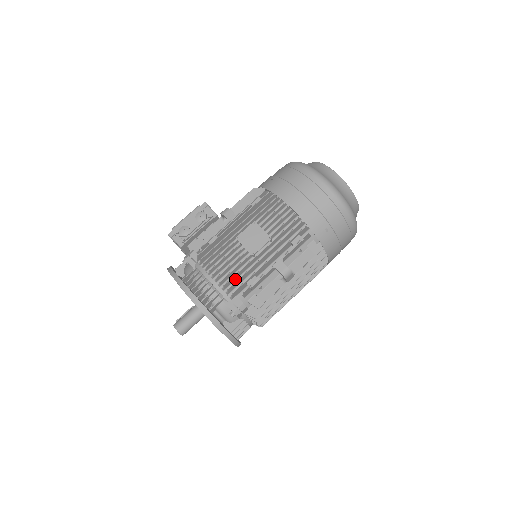
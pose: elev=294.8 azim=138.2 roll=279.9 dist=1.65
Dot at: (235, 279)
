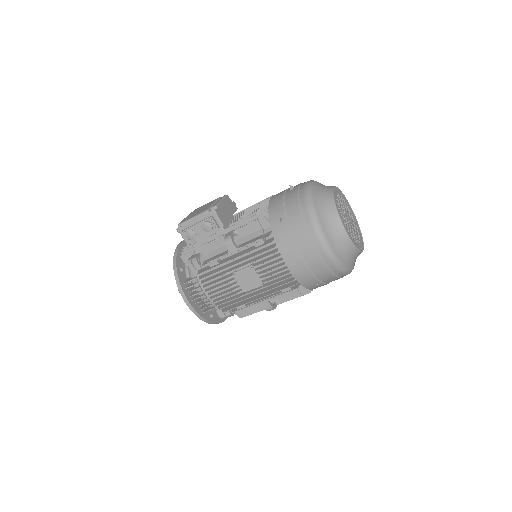
Dot at: (227, 299)
